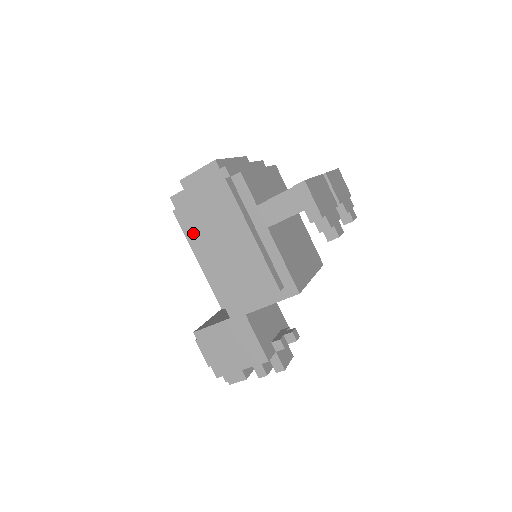
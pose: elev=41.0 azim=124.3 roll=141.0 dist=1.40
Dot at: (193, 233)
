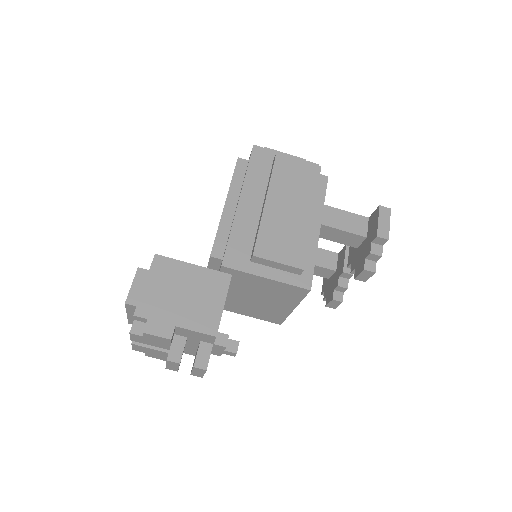
Dot at: (250, 179)
